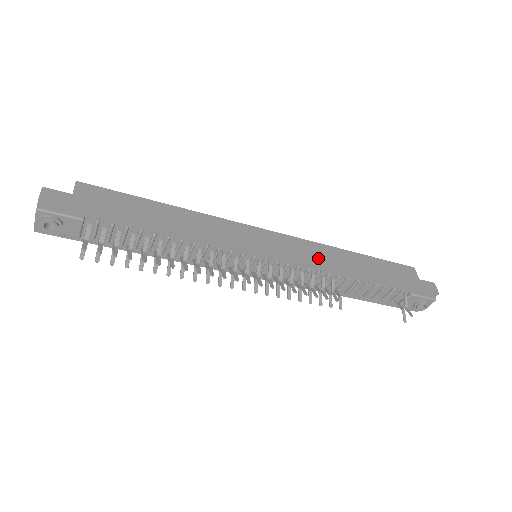
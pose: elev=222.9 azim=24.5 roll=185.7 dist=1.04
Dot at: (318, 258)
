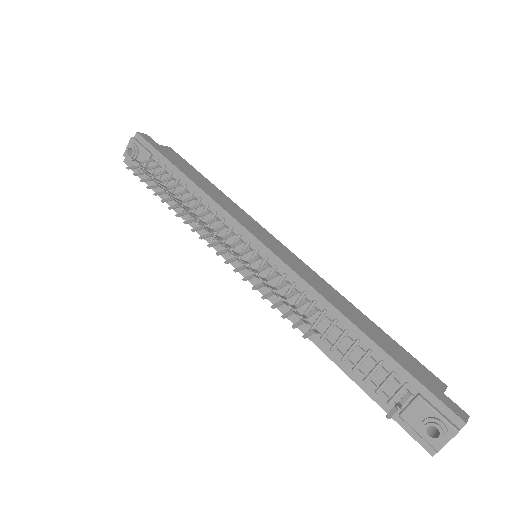
Dot at: (312, 281)
